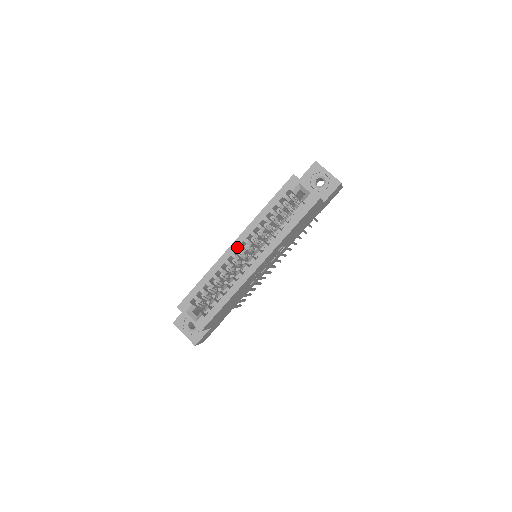
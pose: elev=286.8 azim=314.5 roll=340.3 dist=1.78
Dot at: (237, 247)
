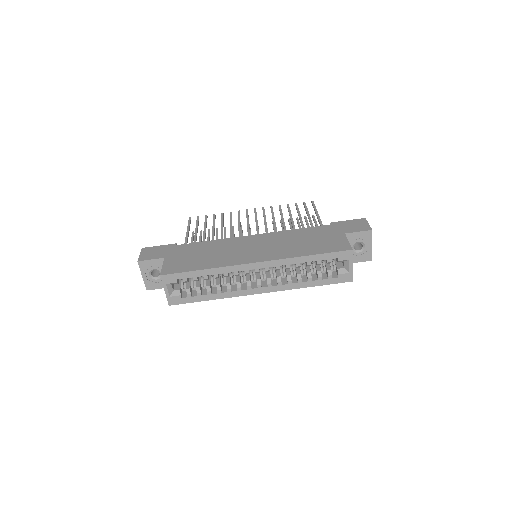
Dot at: (256, 268)
